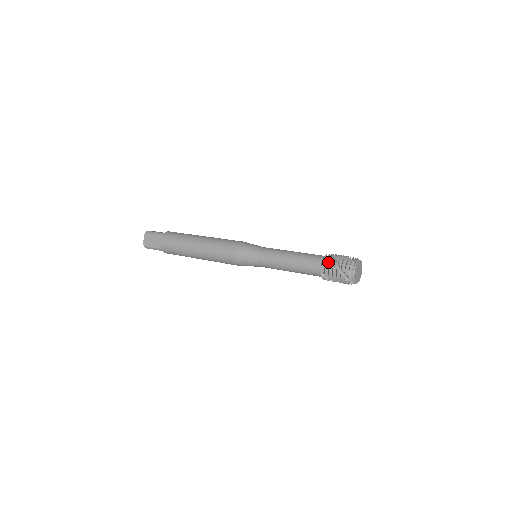
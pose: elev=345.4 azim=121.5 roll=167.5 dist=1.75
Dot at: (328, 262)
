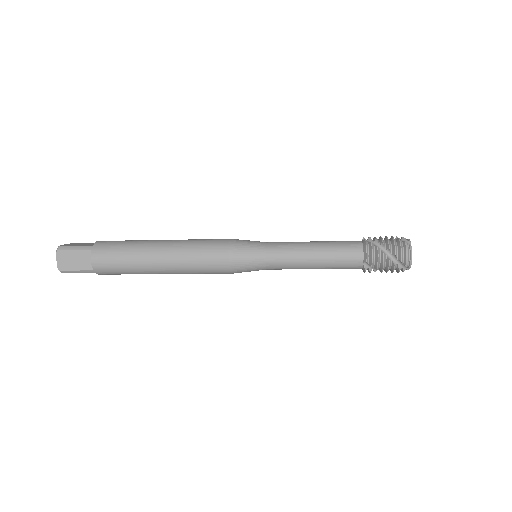
Dot at: (373, 249)
